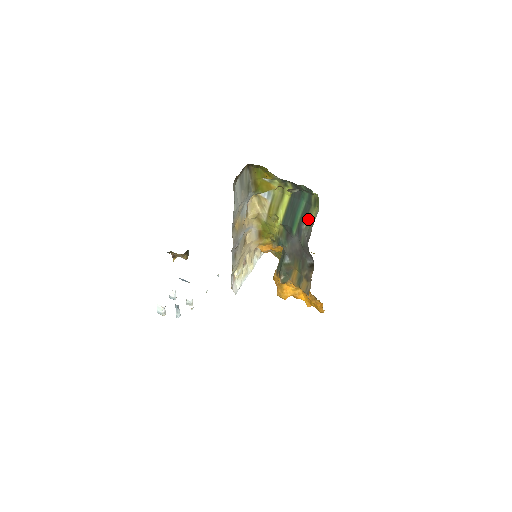
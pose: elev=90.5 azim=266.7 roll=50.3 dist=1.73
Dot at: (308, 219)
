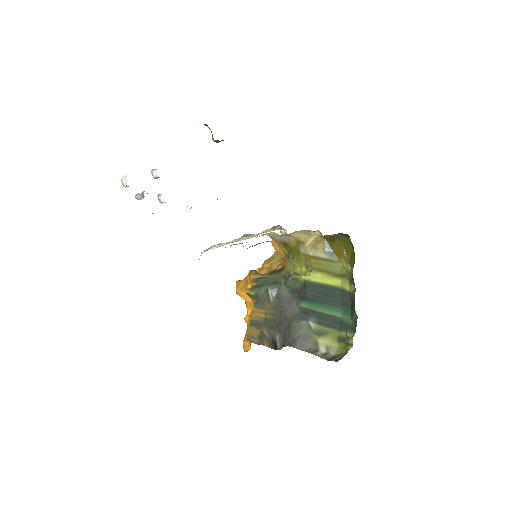
Dot at: (321, 330)
